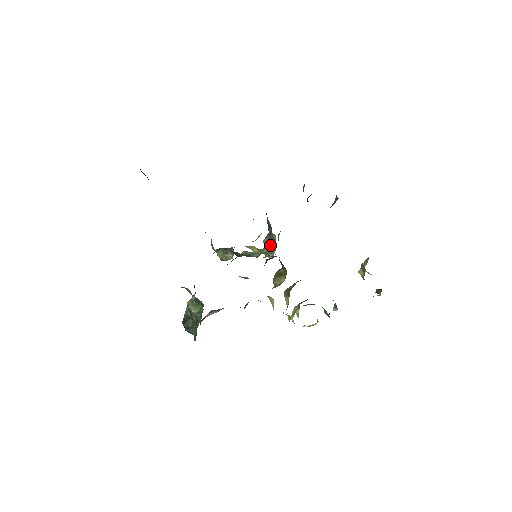
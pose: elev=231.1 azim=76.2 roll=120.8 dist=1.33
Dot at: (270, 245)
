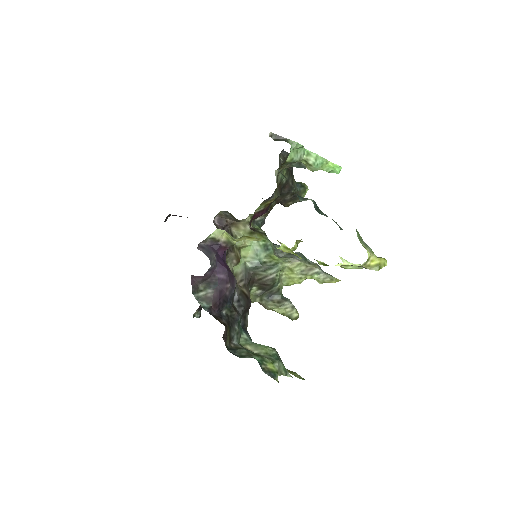
Dot at: (293, 258)
